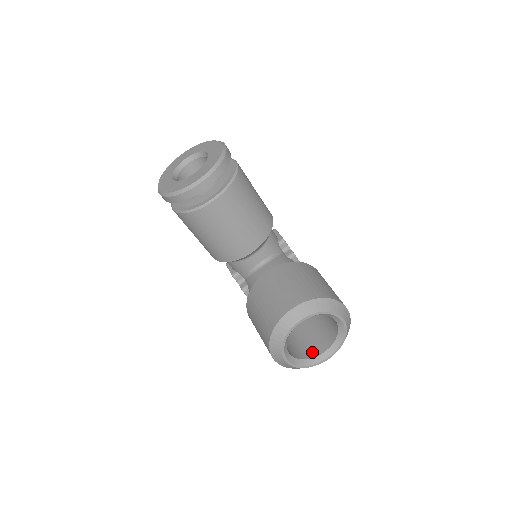
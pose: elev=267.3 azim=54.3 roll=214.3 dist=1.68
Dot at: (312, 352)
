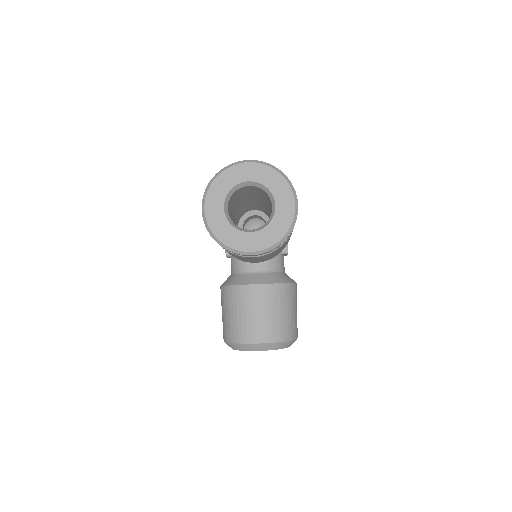
Dot at: occluded
